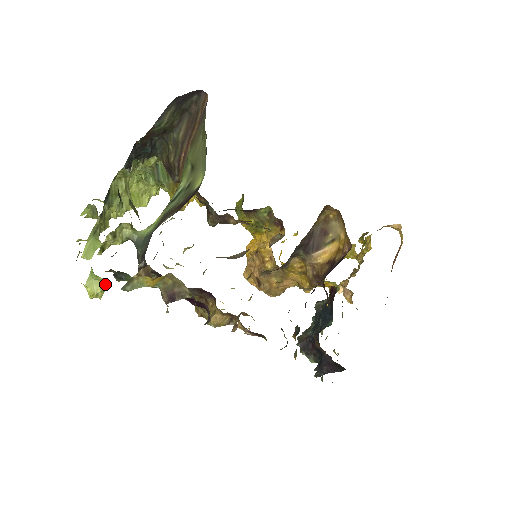
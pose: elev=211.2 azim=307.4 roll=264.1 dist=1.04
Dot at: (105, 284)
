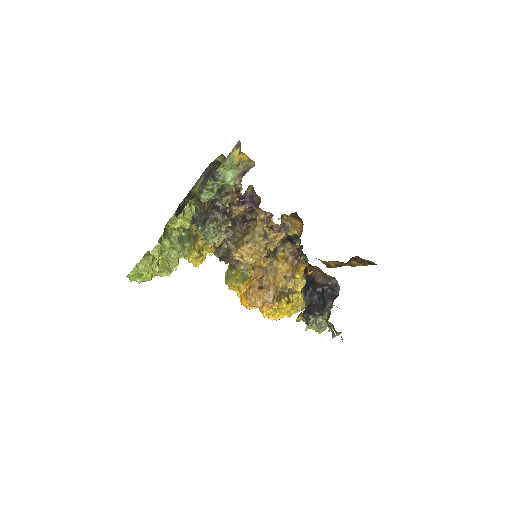
Dot at: (191, 218)
